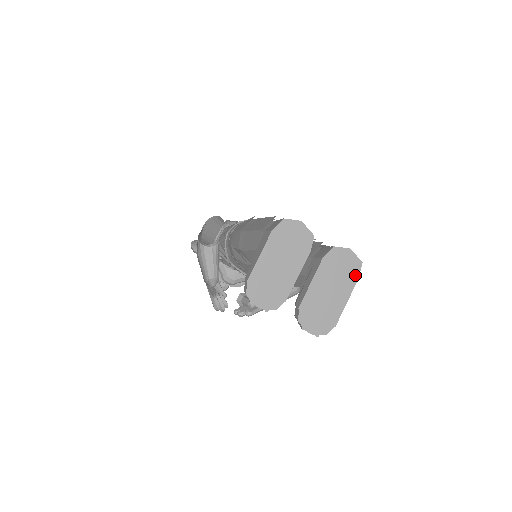
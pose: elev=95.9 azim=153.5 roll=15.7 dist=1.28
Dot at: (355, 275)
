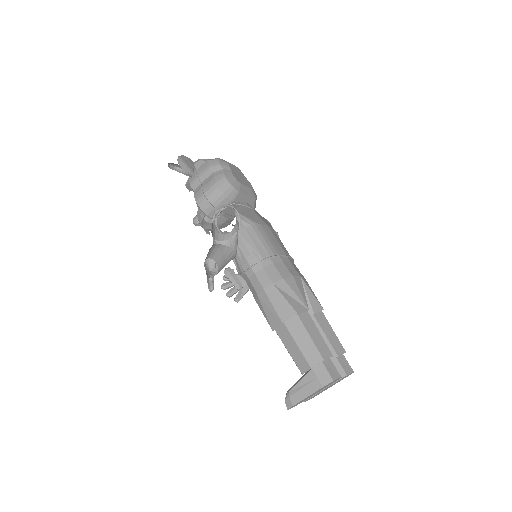
Dot at: occluded
